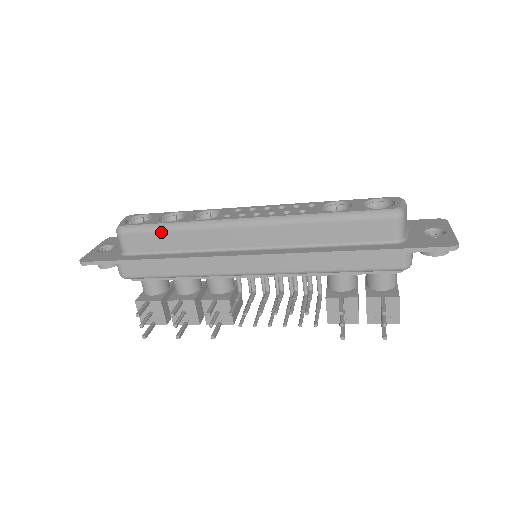
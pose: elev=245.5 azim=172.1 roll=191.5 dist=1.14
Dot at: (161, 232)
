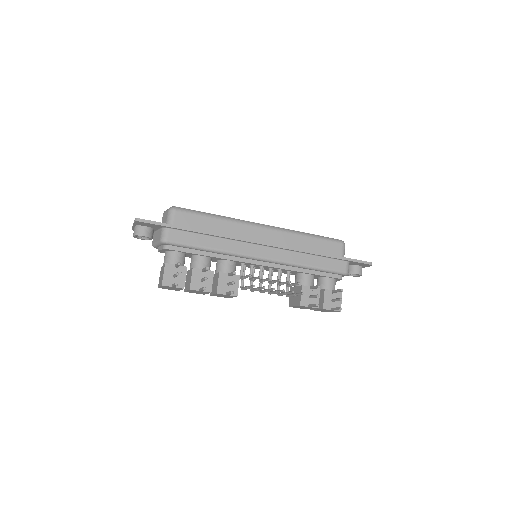
Dot at: (206, 217)
